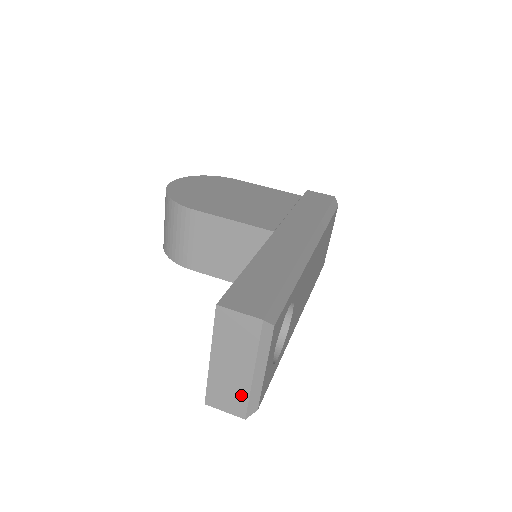
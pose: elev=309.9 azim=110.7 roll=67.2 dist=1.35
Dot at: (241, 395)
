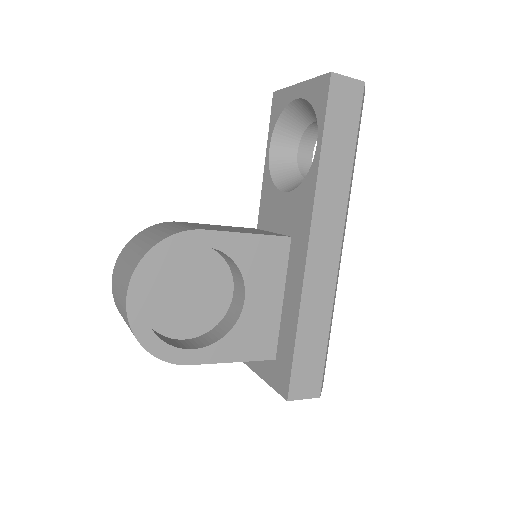
Dot at: occluded
